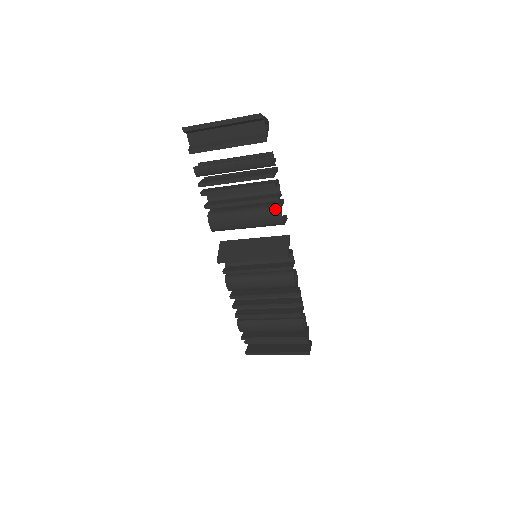
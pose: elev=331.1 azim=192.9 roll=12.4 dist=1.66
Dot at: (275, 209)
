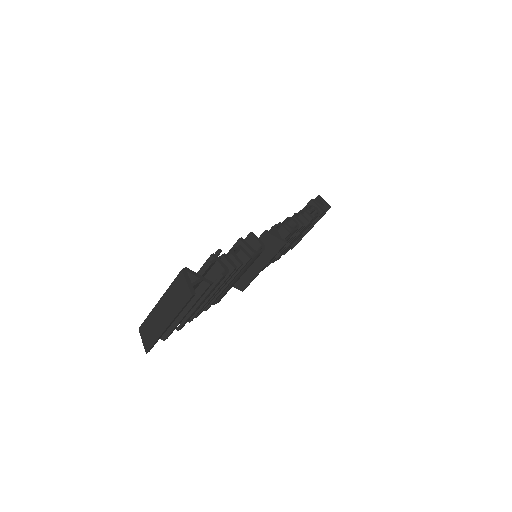
Dot at: (253, 257)
